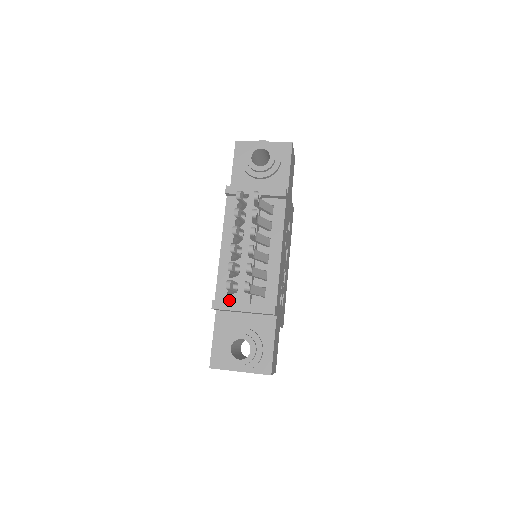
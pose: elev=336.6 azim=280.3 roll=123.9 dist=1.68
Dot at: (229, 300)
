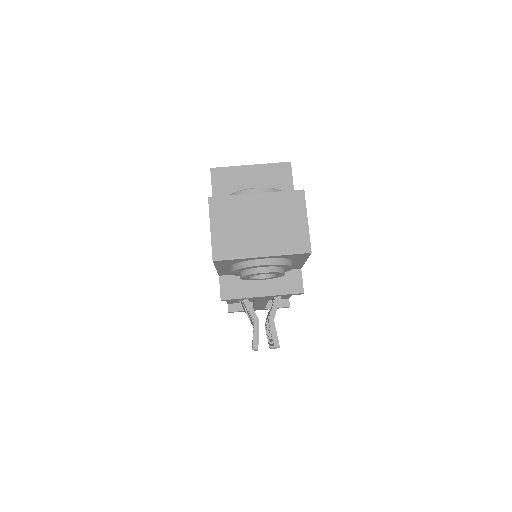
Dot at: occluded
